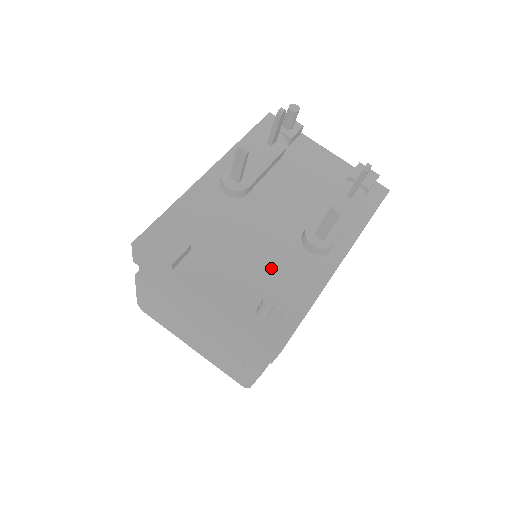
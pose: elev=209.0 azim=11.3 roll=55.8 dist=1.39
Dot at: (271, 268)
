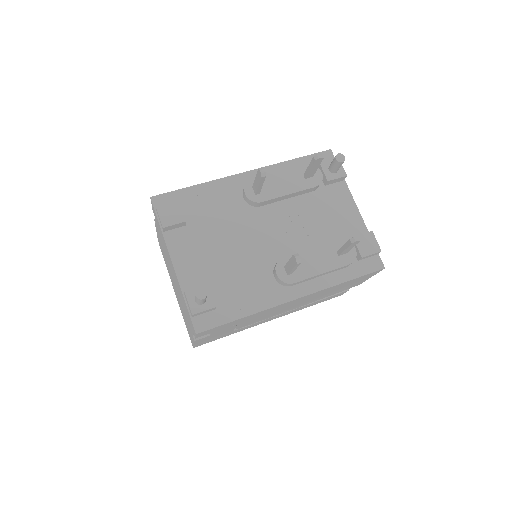
Dot at: (235, 272)
